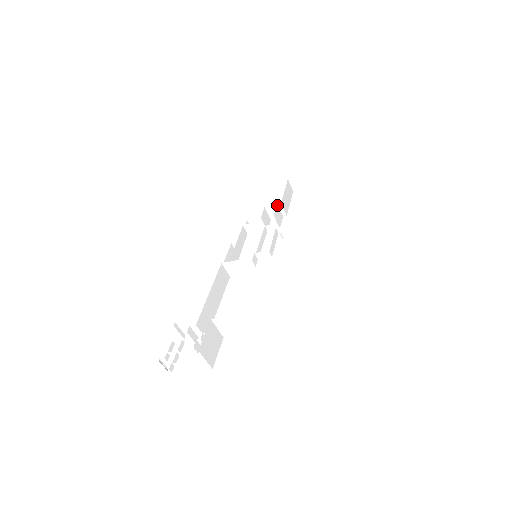
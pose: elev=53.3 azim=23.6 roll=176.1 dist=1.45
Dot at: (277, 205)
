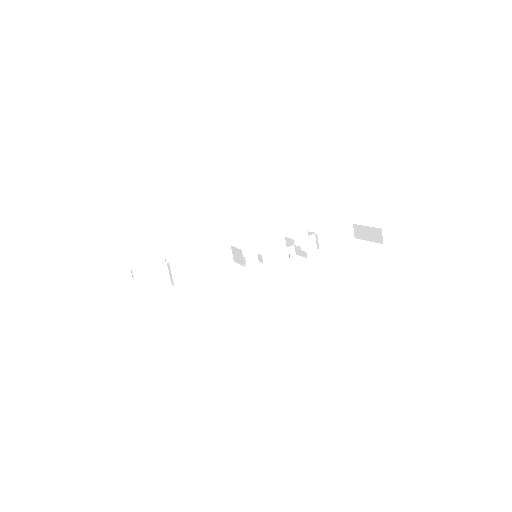
Dot at: (315, 234)
